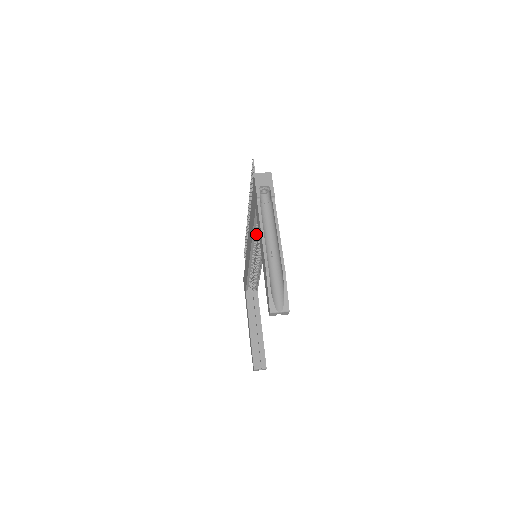
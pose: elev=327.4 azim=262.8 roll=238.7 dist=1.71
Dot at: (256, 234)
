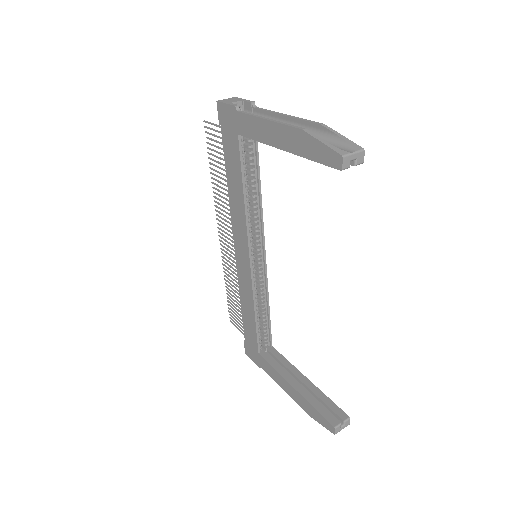
Dot at: (247, 202)
